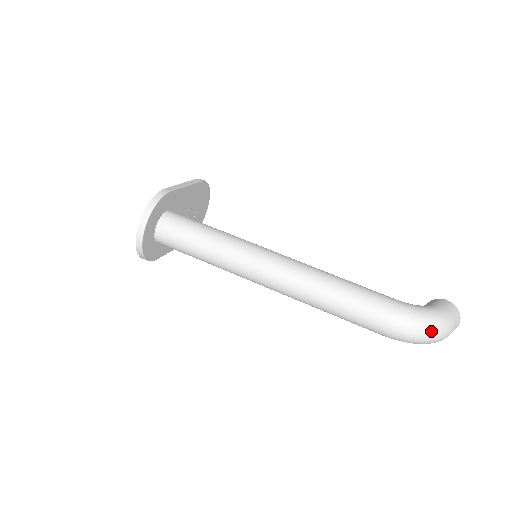
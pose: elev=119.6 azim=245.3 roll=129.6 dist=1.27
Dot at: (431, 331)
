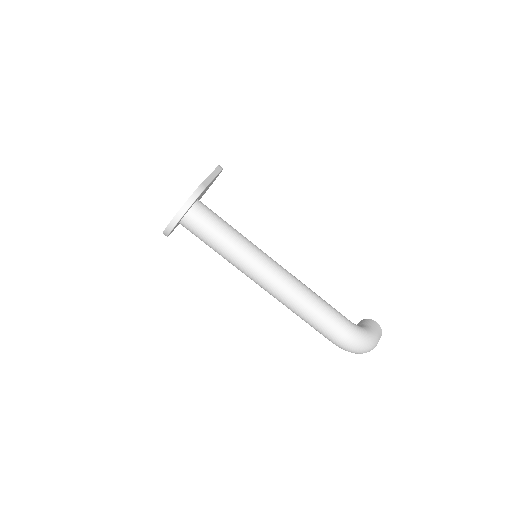
Dot at: (365, 348)
